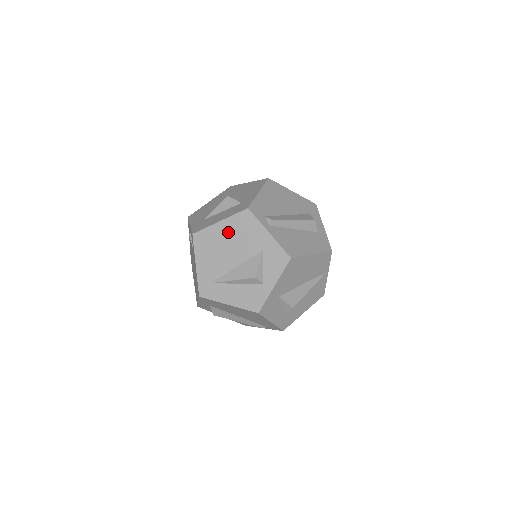
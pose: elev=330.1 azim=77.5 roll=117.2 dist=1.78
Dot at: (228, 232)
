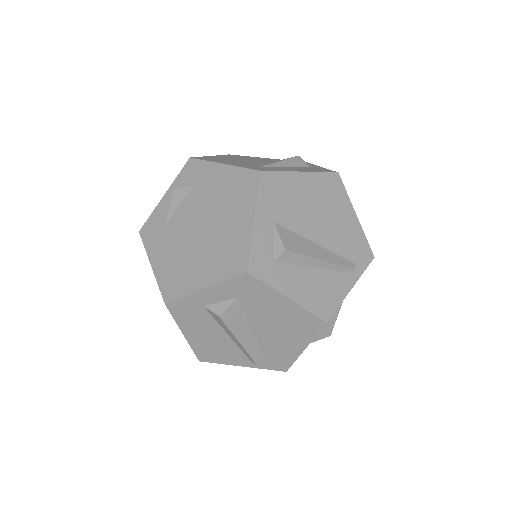
Dot at: occluded
